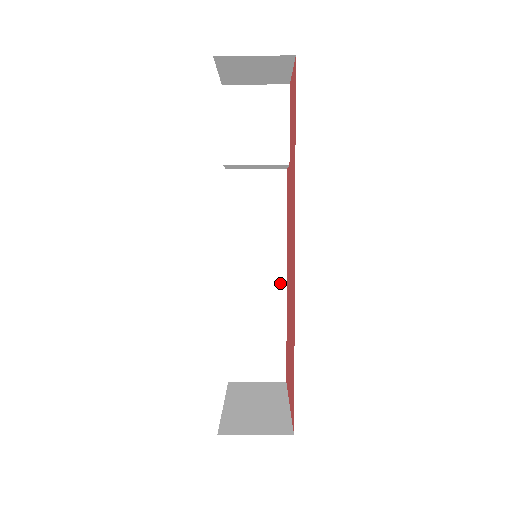
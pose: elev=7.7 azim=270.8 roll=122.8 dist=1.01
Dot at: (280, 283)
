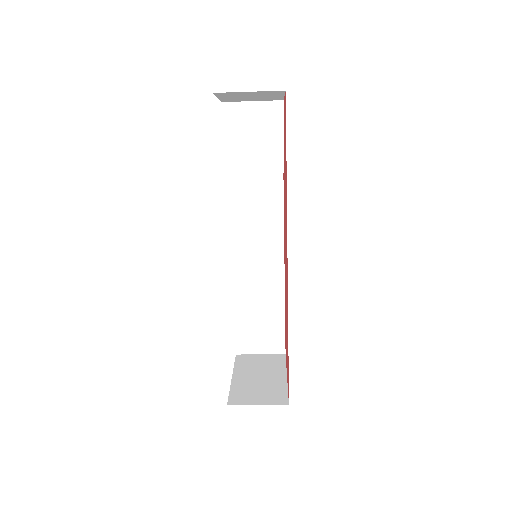
Dot at: (279, 272)
